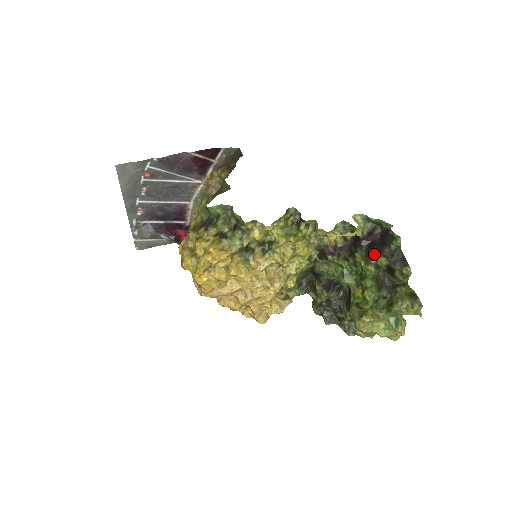
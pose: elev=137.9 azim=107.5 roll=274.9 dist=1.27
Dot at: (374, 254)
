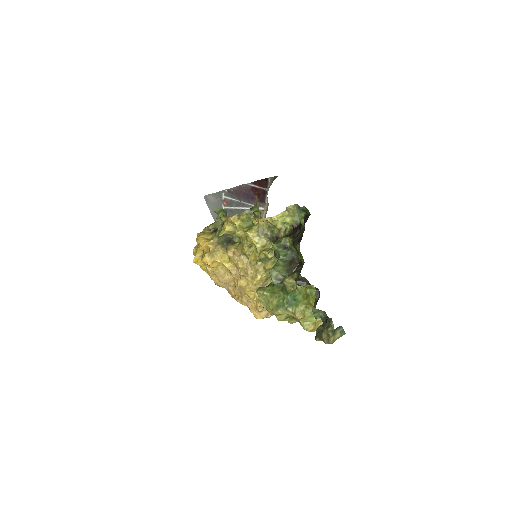
Dot at: (285, 235)
